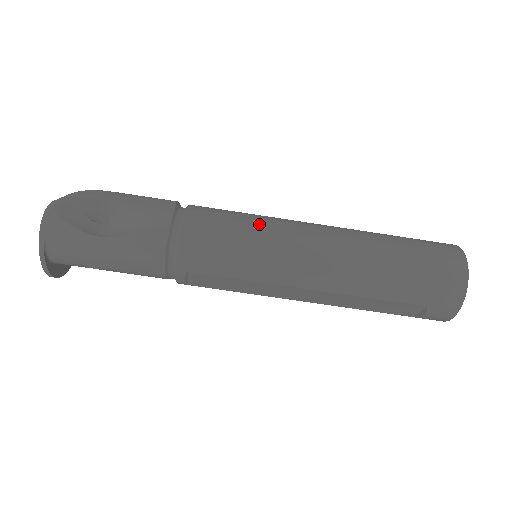
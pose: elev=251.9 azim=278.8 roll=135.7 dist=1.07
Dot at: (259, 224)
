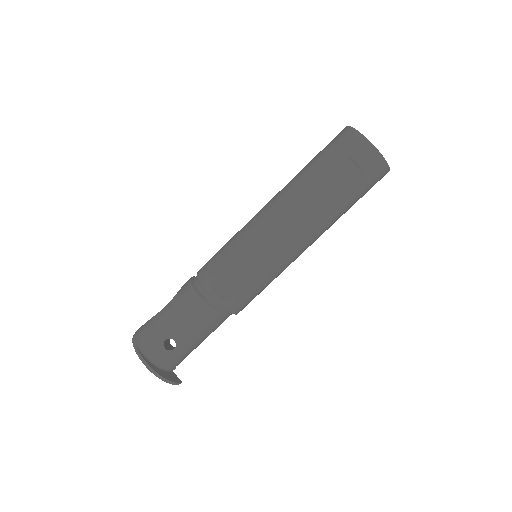
Dot at: occluded
